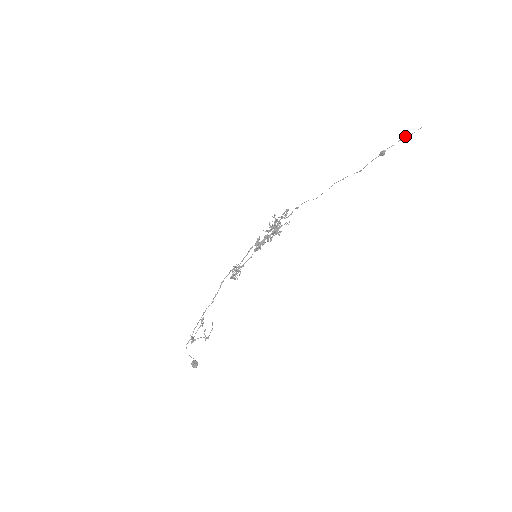
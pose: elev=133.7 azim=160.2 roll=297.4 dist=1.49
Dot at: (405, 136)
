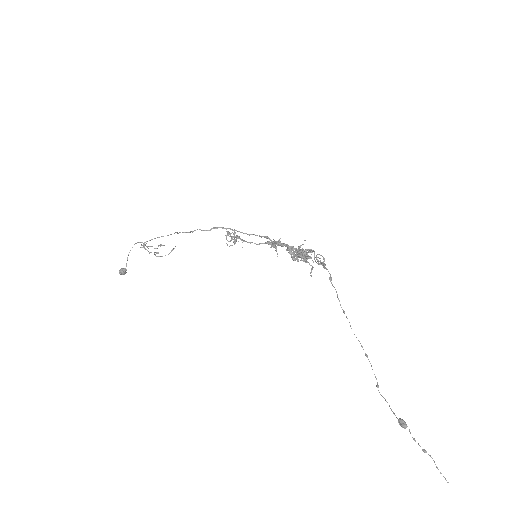
Dot at: occluded
